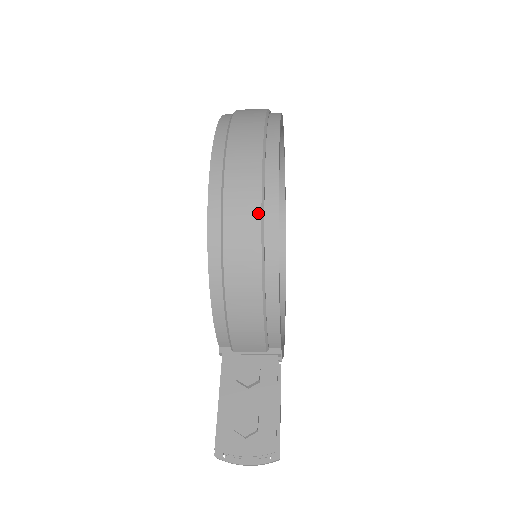
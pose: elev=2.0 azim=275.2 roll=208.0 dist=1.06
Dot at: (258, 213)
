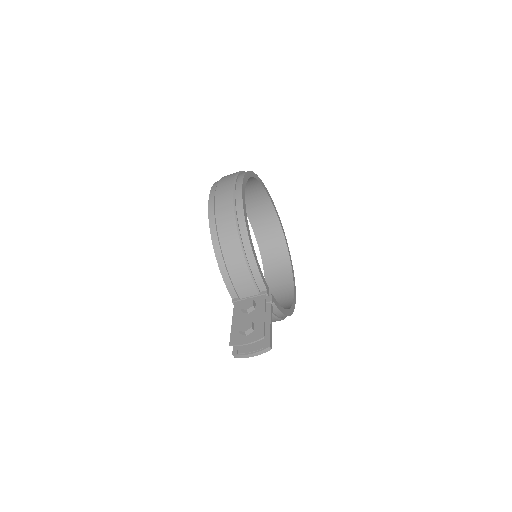
Dot at: (232, 208)
